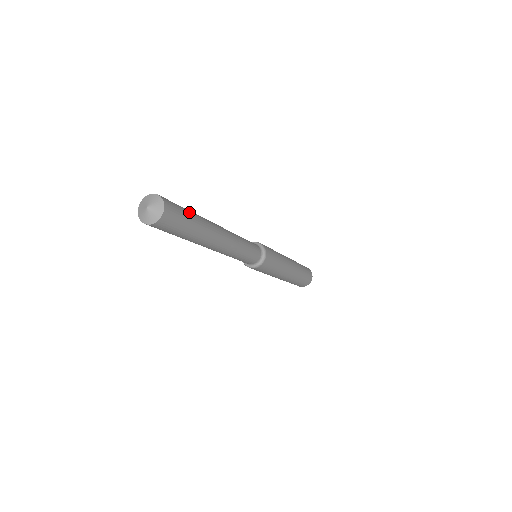
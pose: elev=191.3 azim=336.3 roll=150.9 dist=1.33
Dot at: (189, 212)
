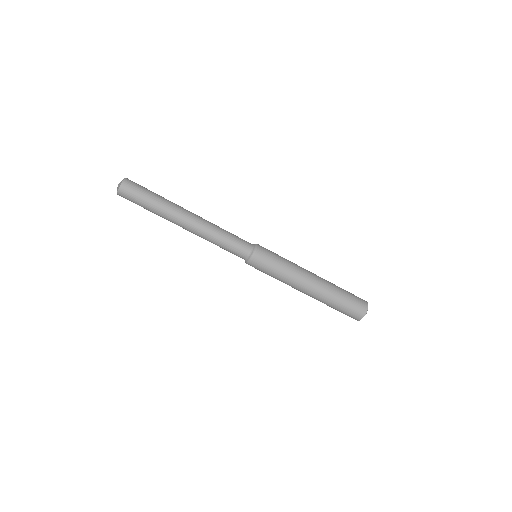
Dot at: (153, 192)
